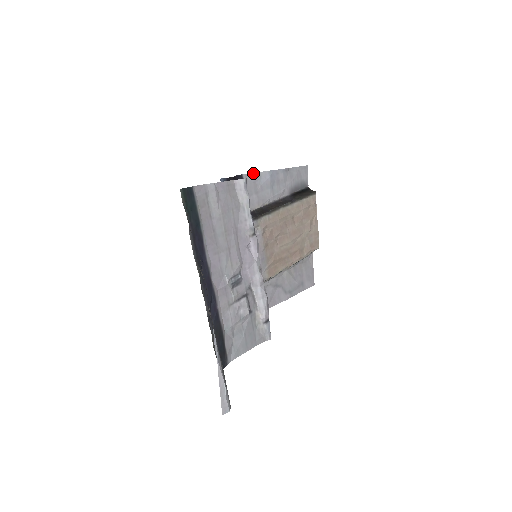
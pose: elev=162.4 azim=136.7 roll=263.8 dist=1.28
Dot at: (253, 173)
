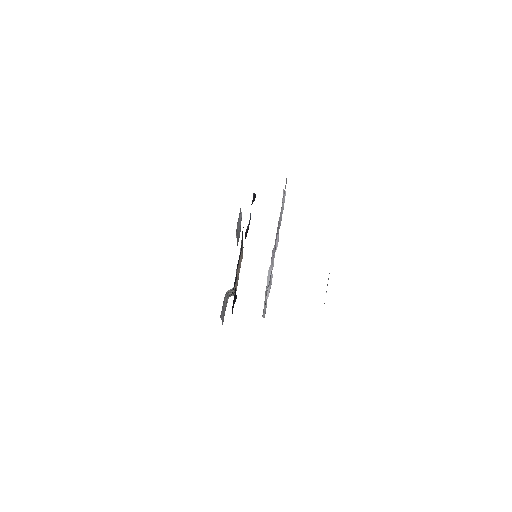
Dot at: occluded
